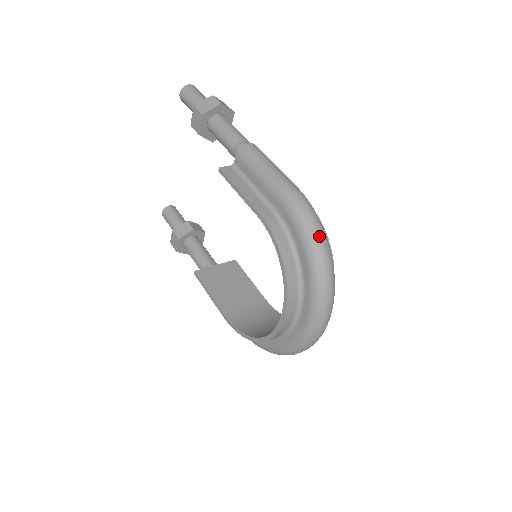
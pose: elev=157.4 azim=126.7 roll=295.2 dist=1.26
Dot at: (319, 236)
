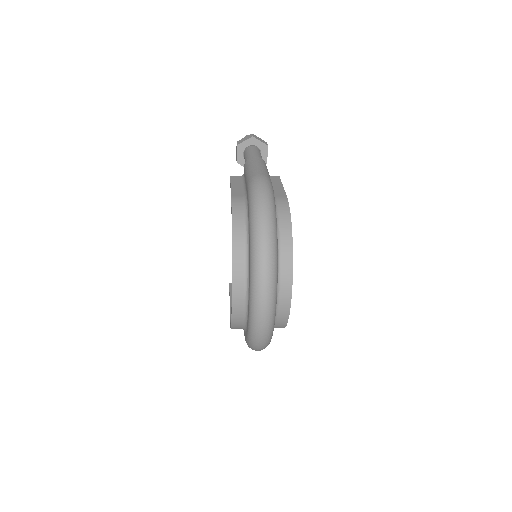
Dot at: (261, 207)
